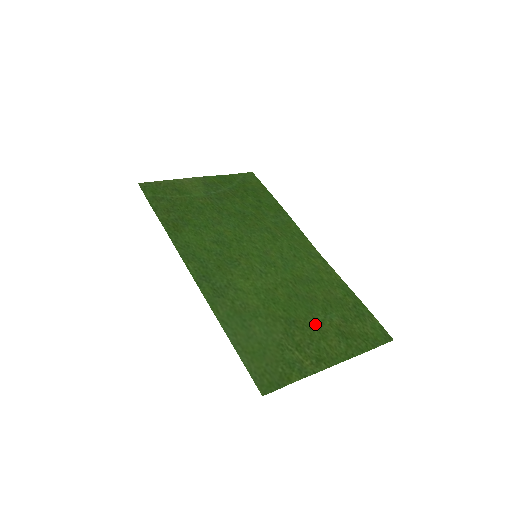
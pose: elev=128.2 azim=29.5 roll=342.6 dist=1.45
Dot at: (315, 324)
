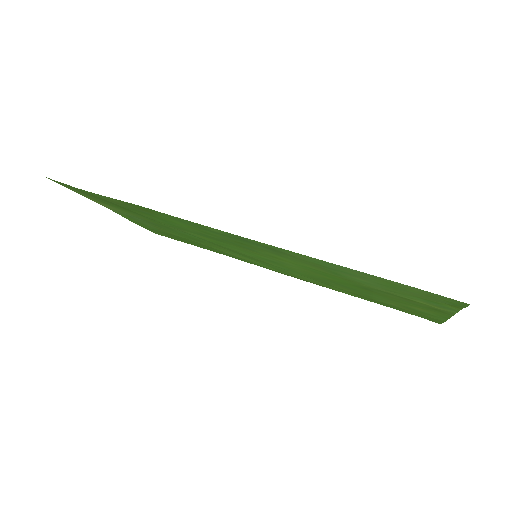
Dot at: (384, 297)
